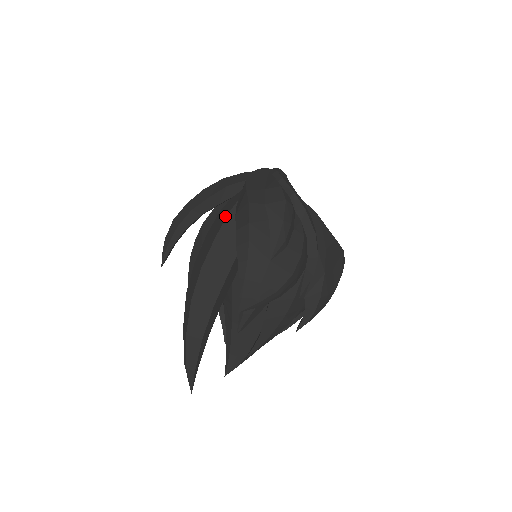
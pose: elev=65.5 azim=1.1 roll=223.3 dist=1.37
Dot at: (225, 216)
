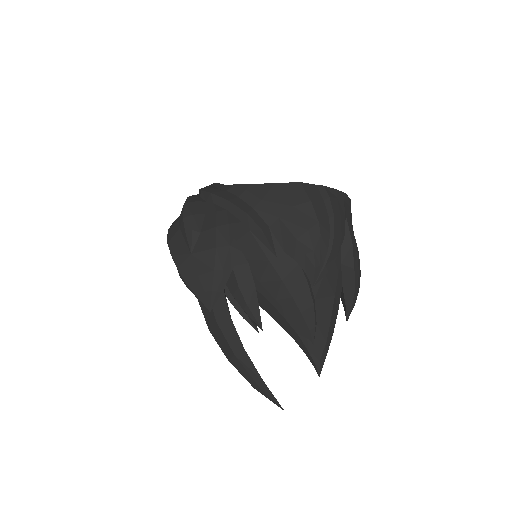
Dot at: occluded
